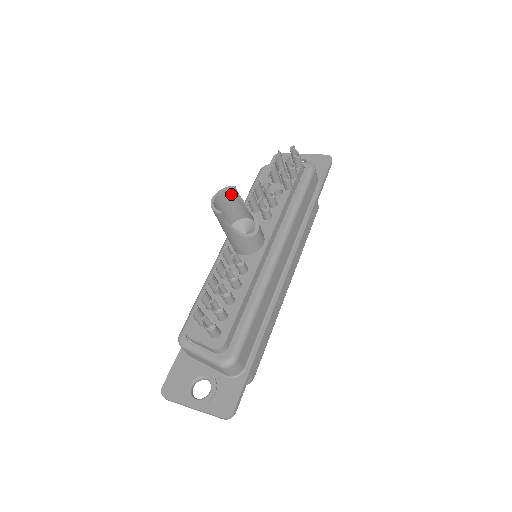
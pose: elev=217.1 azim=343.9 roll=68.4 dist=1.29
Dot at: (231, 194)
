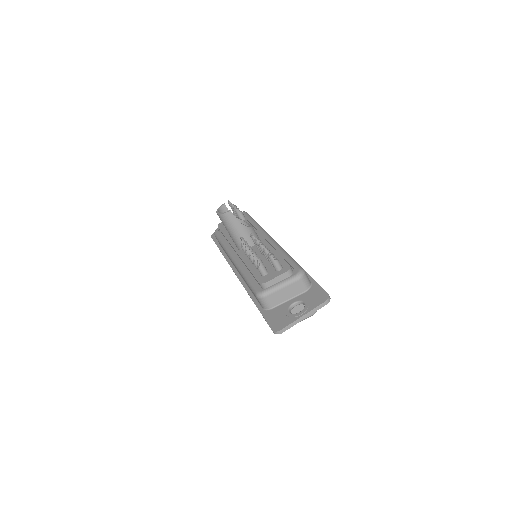
Dot at: (224, 211)
